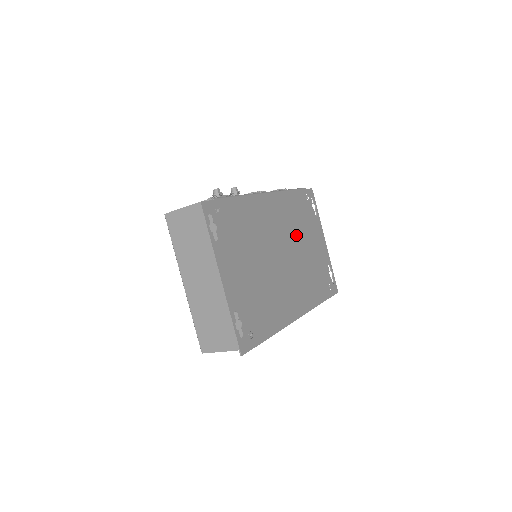
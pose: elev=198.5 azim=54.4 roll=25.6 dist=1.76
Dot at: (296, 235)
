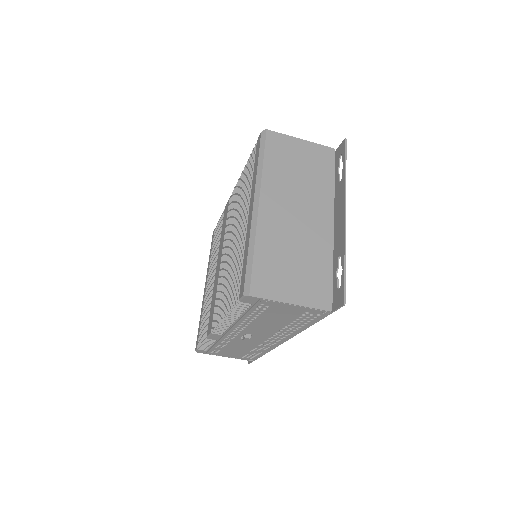
Dot at: occluded
